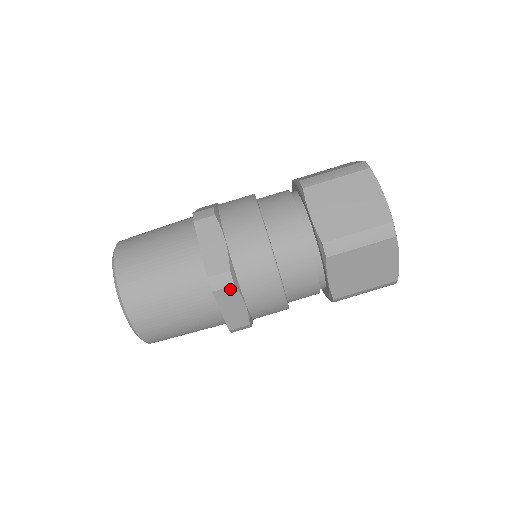
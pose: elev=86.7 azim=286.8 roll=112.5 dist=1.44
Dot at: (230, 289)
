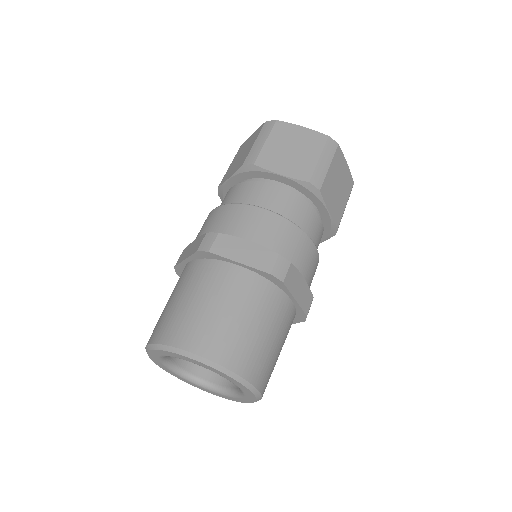
Dot at: (290, 270)
